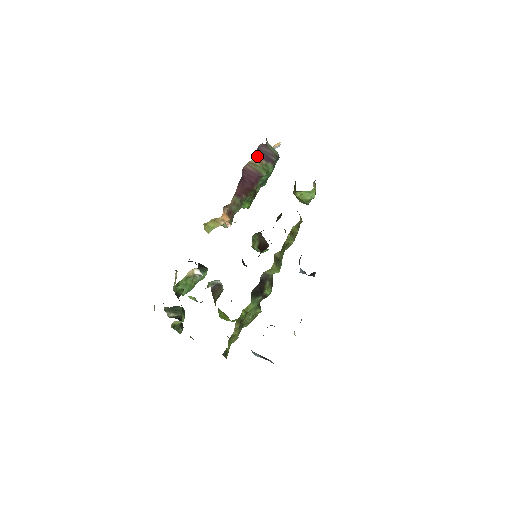
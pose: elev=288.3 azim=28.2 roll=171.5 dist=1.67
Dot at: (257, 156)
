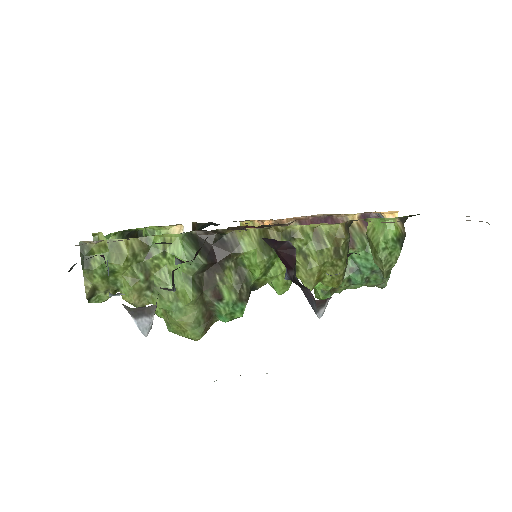
Dot at: (361, 220)
